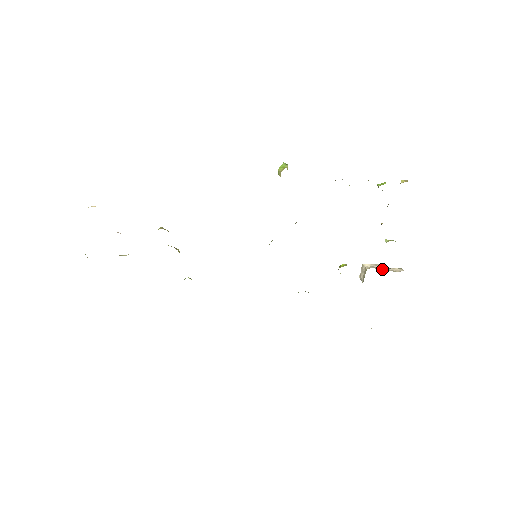
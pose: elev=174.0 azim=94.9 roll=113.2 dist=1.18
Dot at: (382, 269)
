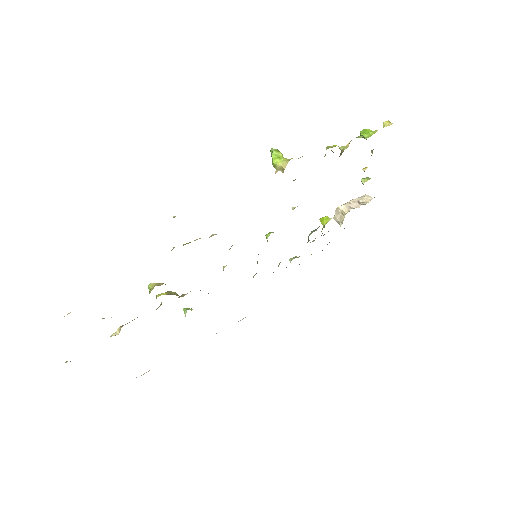
Dot at: (357, 206)
